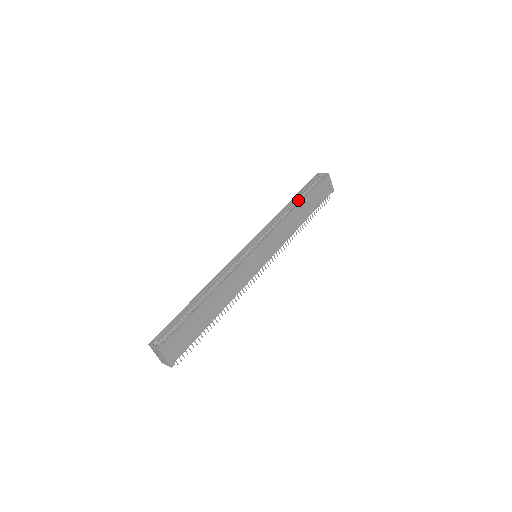
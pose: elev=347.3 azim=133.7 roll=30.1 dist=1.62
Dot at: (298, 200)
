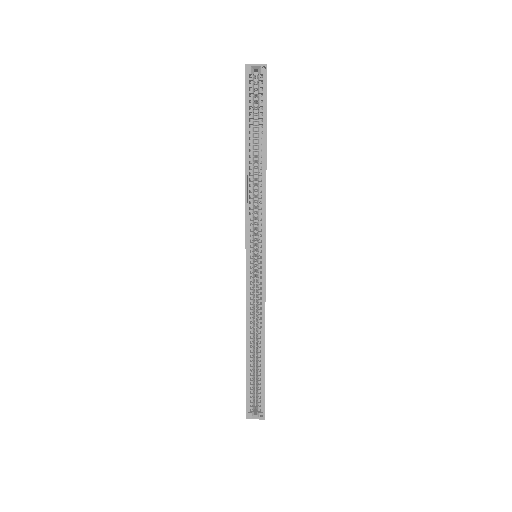
Dot at: (253, 143)
